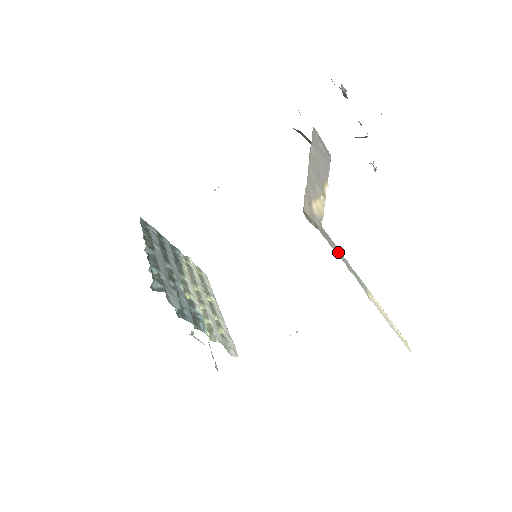
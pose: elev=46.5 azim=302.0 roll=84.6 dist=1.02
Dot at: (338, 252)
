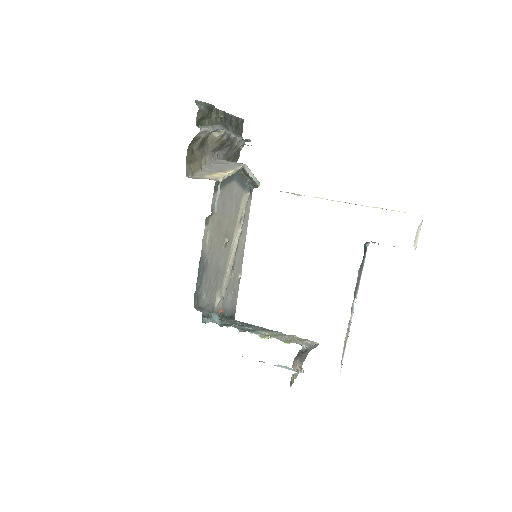
Dot at: occluded
